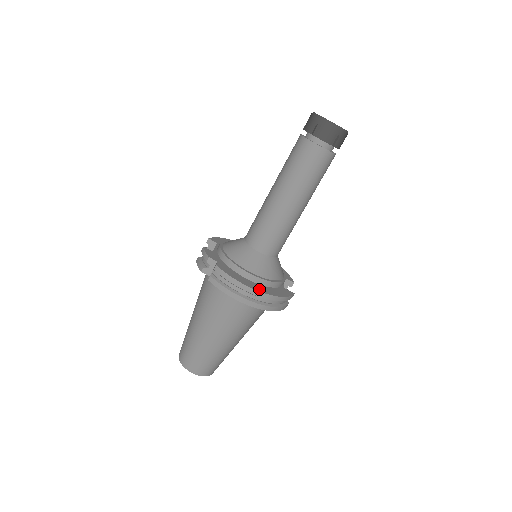
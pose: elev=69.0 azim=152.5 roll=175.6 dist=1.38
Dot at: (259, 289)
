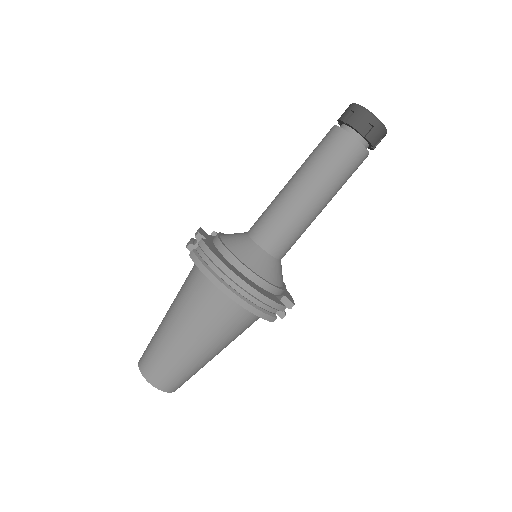
Dot at: (239, 275)
